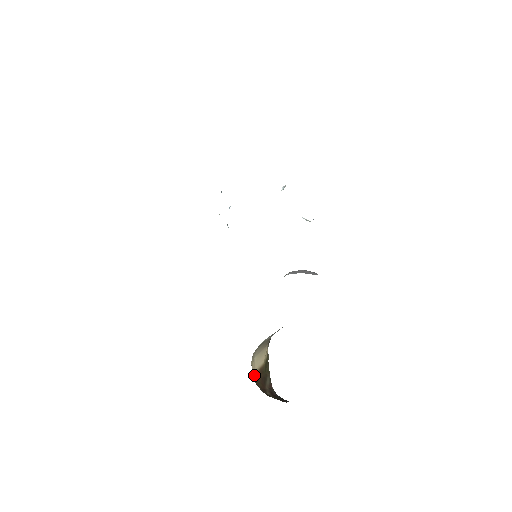
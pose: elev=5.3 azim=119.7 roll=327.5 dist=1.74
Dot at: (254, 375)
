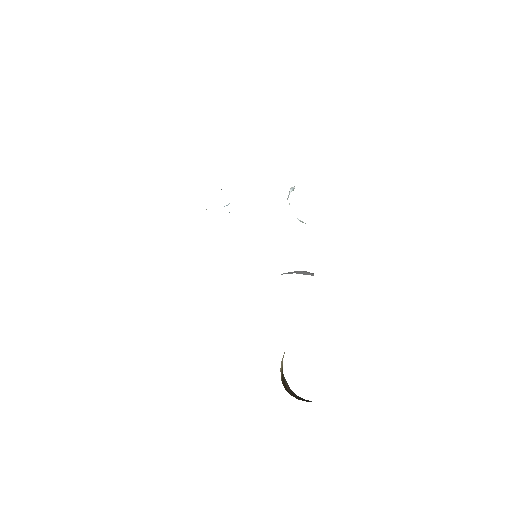
Dot at: occluded
